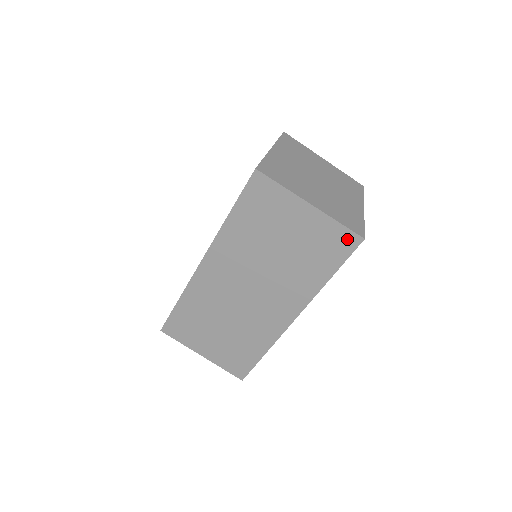
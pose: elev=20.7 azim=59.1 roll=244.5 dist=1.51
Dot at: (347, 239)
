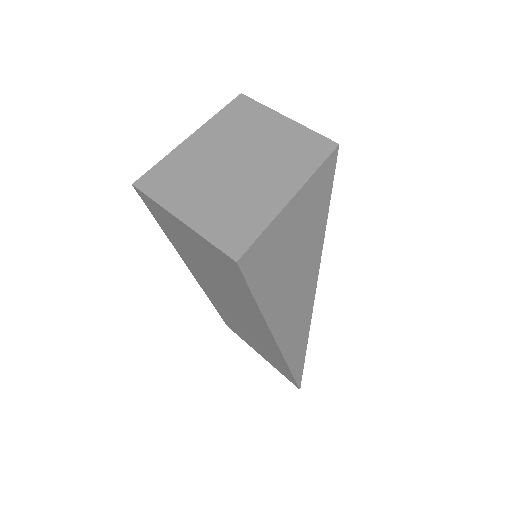
Dot at: (227, 261)
